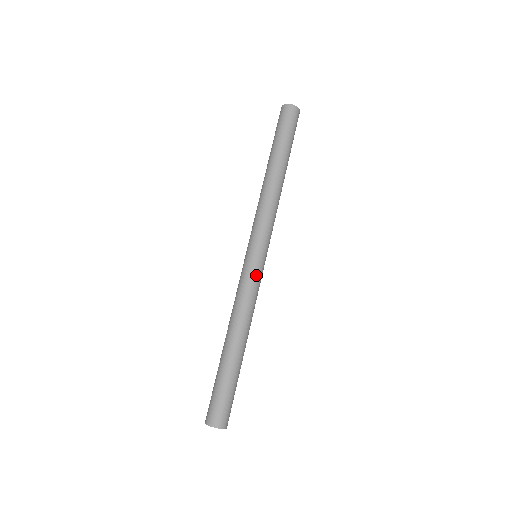
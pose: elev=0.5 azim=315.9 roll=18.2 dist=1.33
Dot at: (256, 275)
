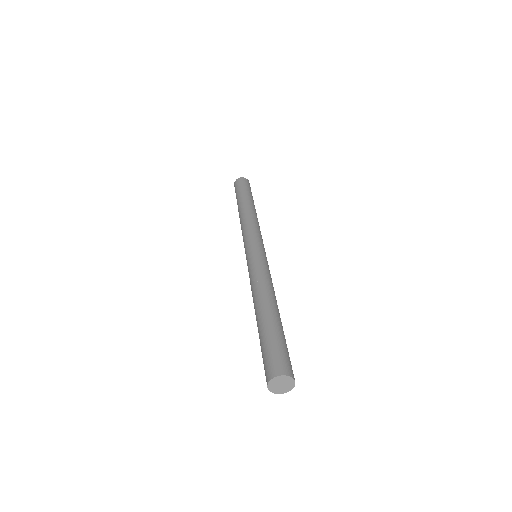
Dot at: (262, 260)
